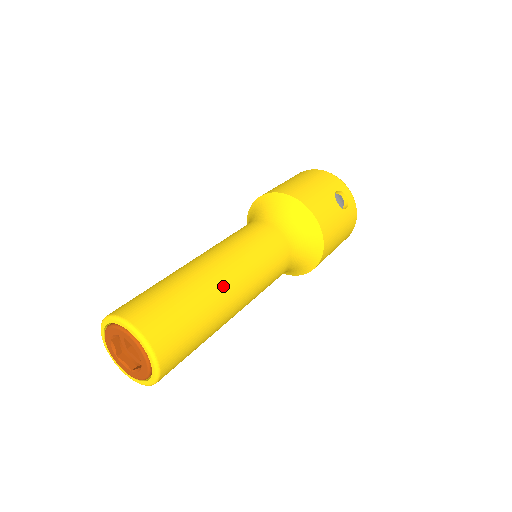
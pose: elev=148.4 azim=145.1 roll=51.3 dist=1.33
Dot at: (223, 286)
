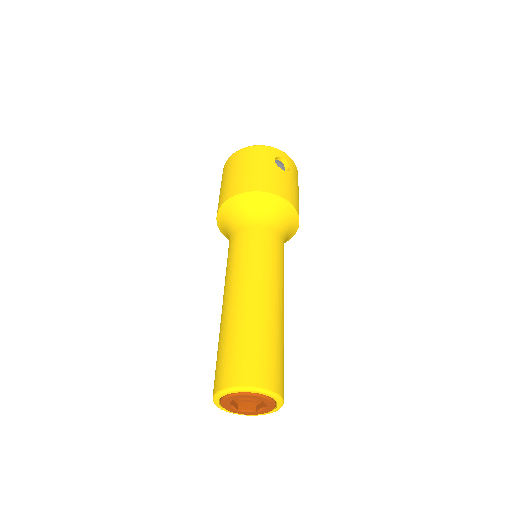
Dot at: (270, 305)
